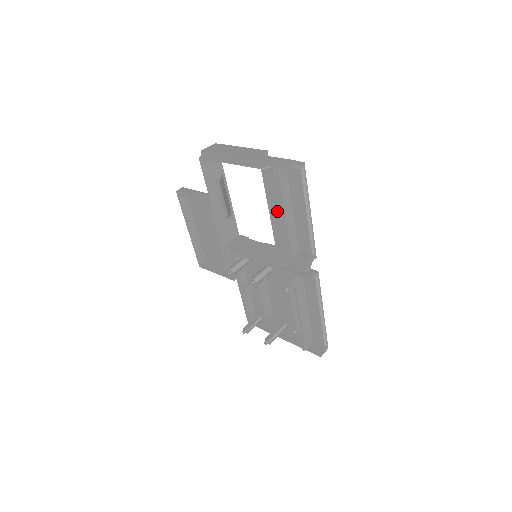
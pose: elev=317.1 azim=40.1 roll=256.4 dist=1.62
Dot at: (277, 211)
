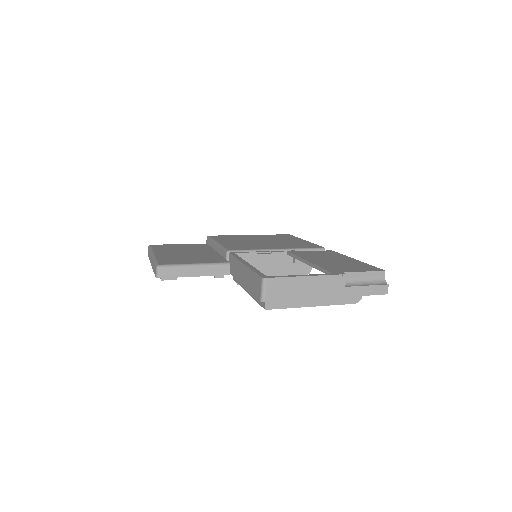
Dot at: occluded
